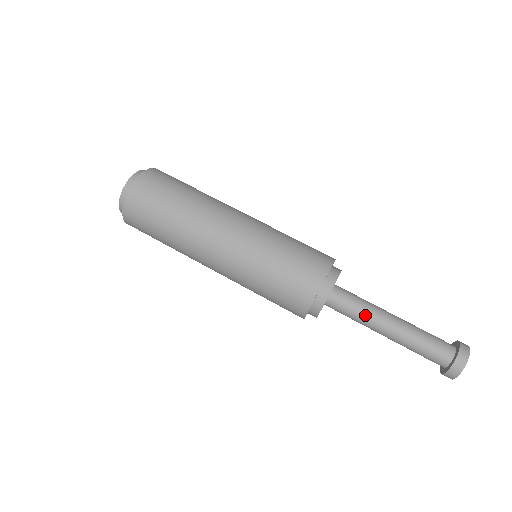
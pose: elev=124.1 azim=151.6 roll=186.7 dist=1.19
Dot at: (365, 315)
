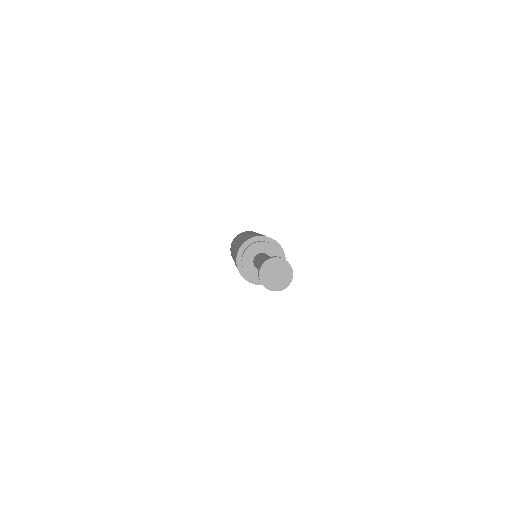
Dot at: (259, 258)
